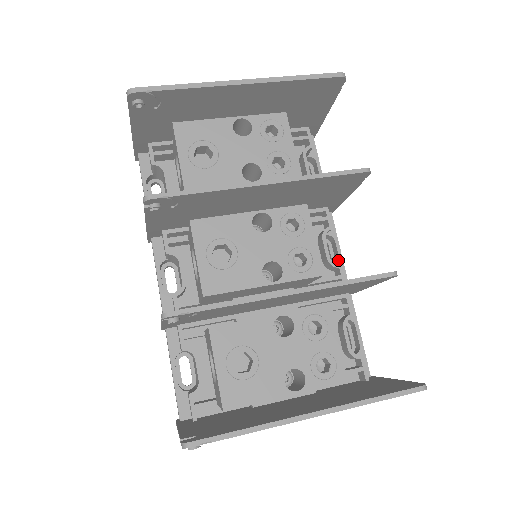
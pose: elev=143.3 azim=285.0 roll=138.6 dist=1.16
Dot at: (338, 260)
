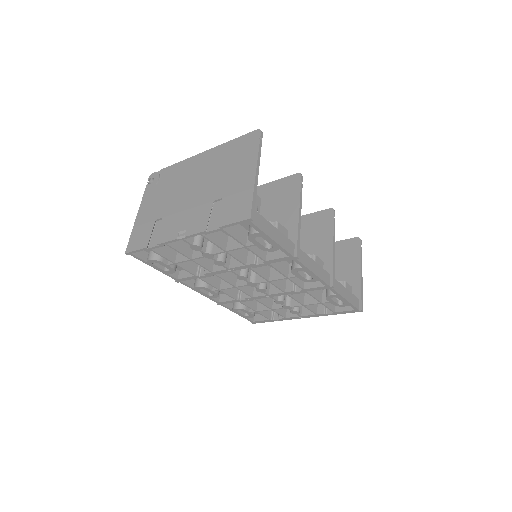
Dot at: occluded
